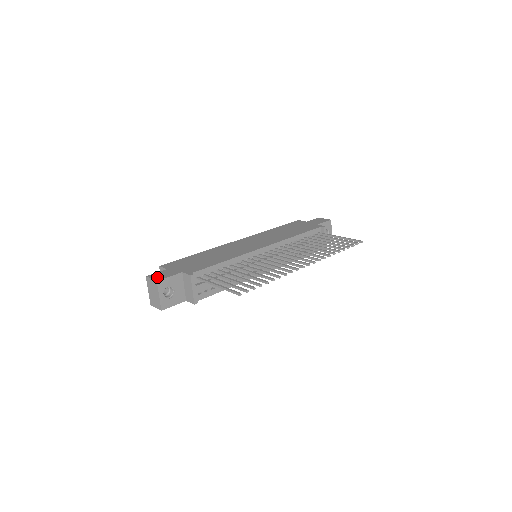
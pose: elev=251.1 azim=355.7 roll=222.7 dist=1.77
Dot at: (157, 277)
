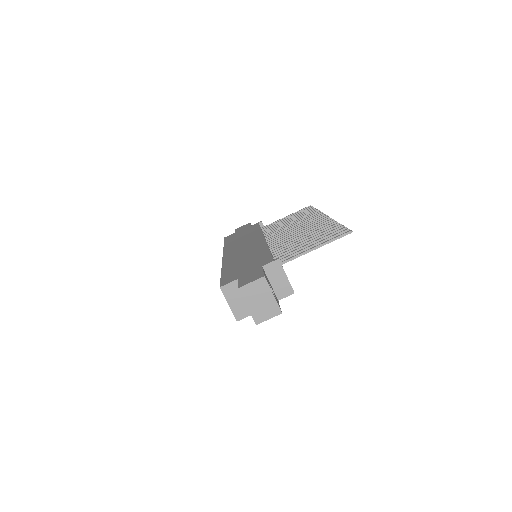
Dot at: (253, 278)
